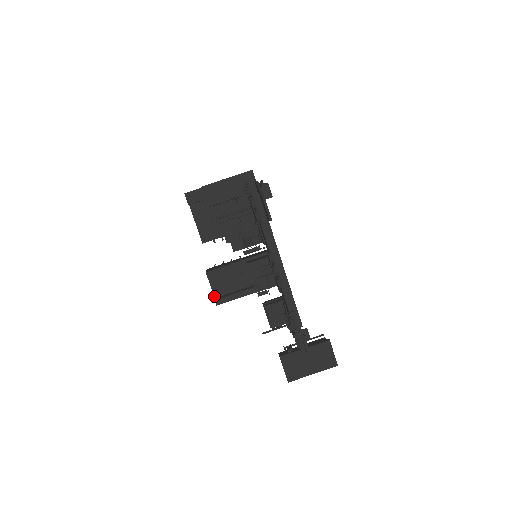
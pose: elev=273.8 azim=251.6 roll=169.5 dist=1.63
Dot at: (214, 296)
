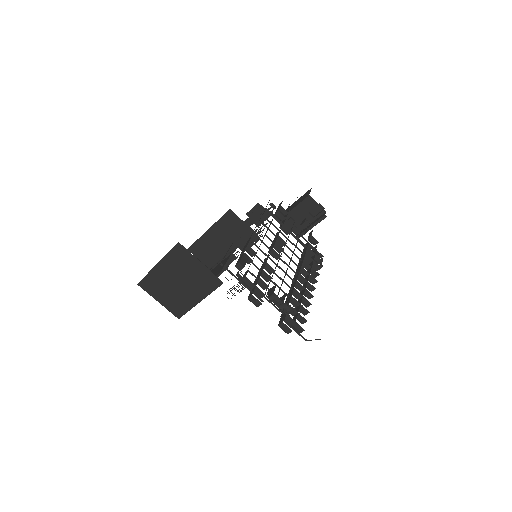
Dot at: occluded
